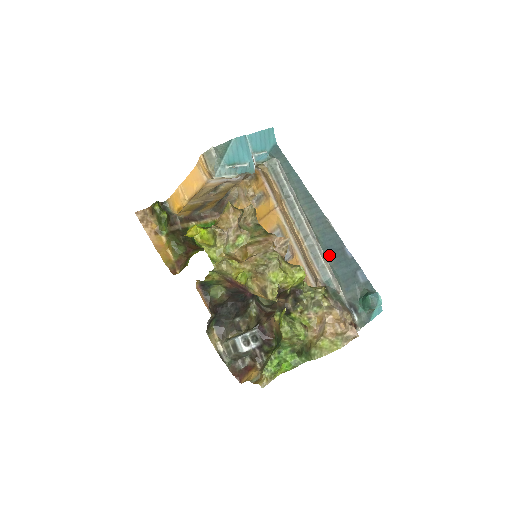
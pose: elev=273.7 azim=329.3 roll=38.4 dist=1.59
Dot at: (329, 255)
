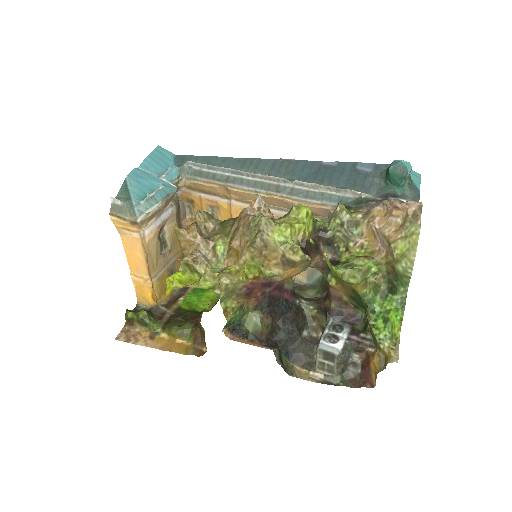
Dot at: (315, 181)
